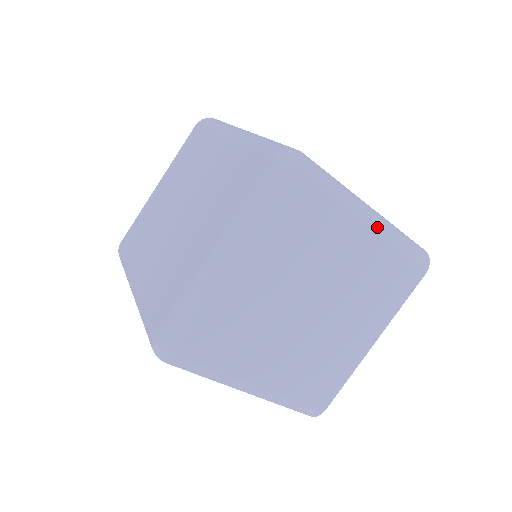
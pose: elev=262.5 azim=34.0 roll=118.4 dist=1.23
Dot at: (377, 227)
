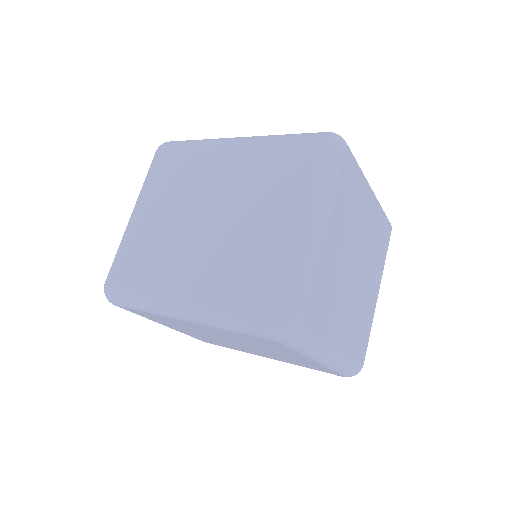
Dot at: (373, 194)
